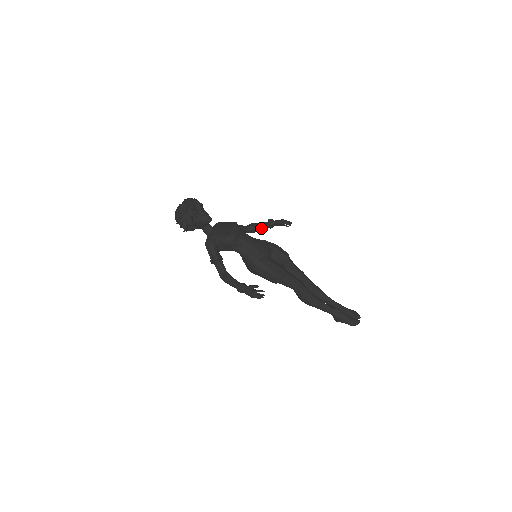
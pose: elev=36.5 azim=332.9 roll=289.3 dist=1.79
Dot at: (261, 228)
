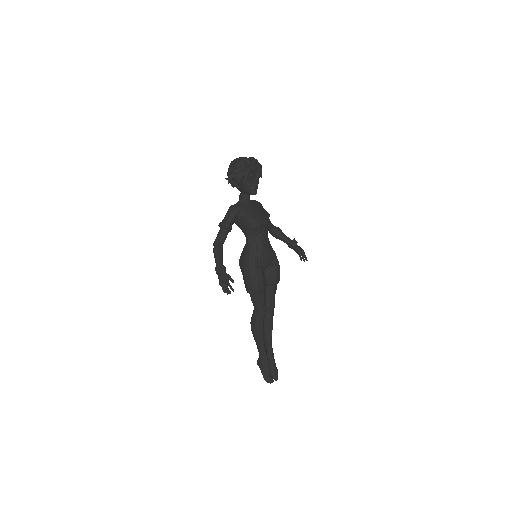
Dot at: (282, 239)
